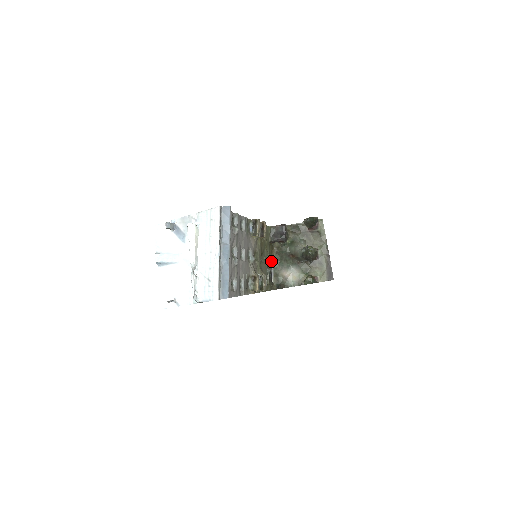
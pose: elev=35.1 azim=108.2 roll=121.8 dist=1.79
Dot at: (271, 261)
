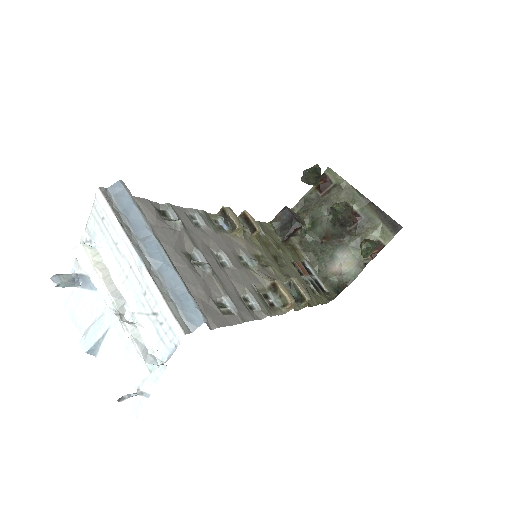
Dot at: (305, 266)
